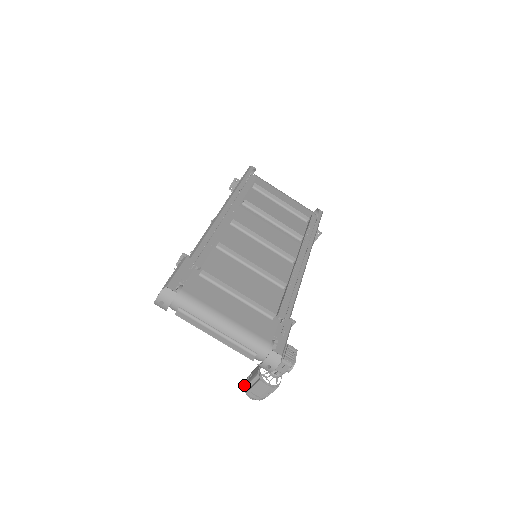
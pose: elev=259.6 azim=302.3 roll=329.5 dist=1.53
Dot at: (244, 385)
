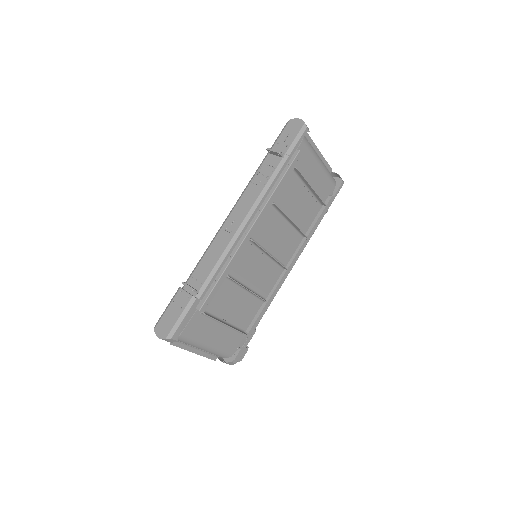
Dot at: occluded
